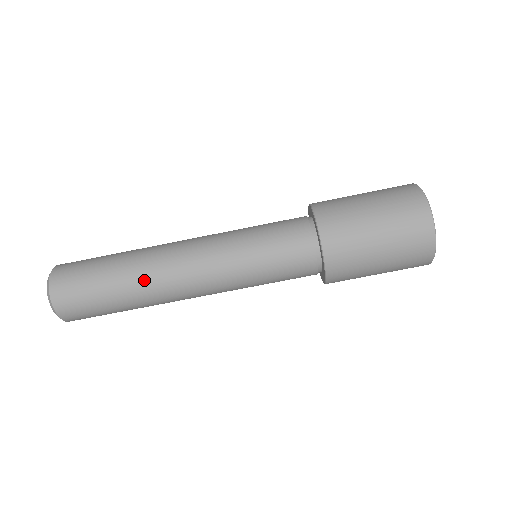
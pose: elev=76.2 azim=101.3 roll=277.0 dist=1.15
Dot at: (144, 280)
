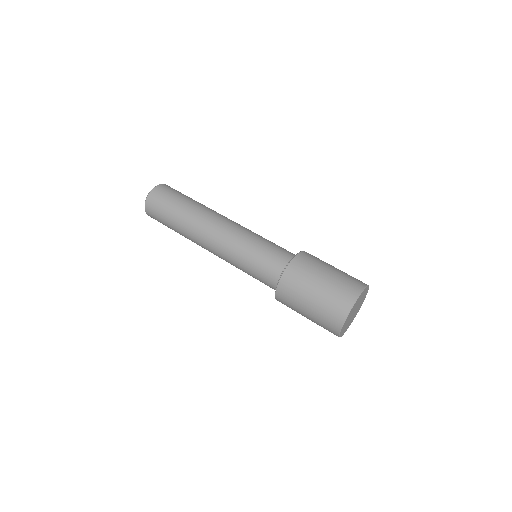
Dot at: (195, 216)
